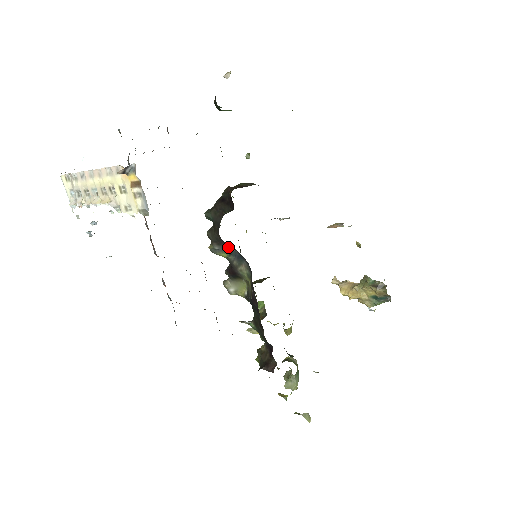
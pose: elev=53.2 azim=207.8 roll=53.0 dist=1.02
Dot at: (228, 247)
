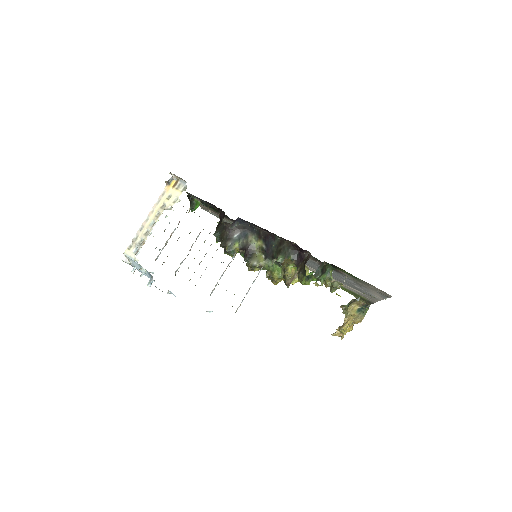
Dot at: (235, 235)
